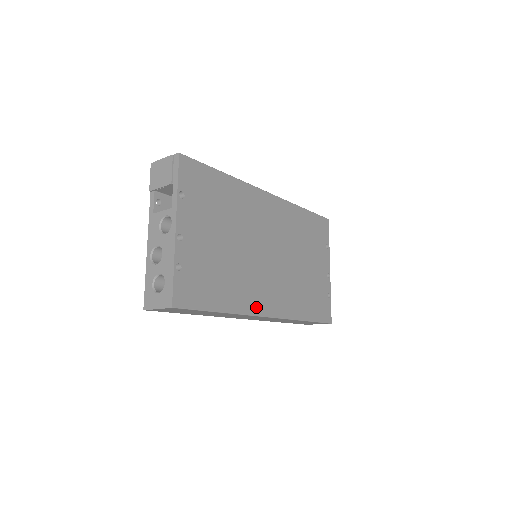
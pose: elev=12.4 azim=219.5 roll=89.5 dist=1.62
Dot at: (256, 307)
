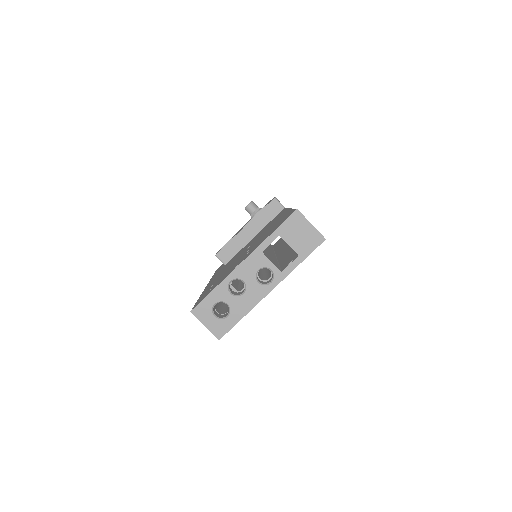
Dot at: occluded
